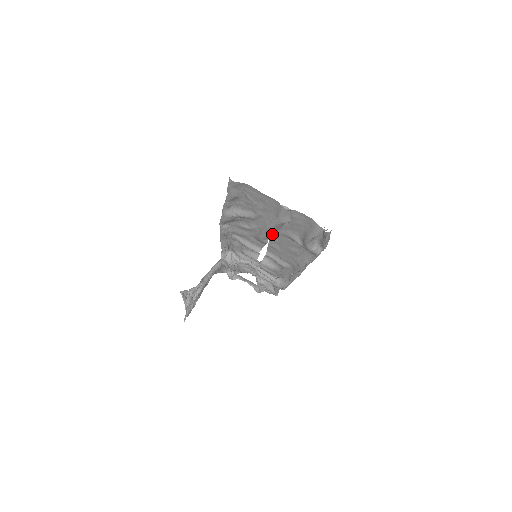
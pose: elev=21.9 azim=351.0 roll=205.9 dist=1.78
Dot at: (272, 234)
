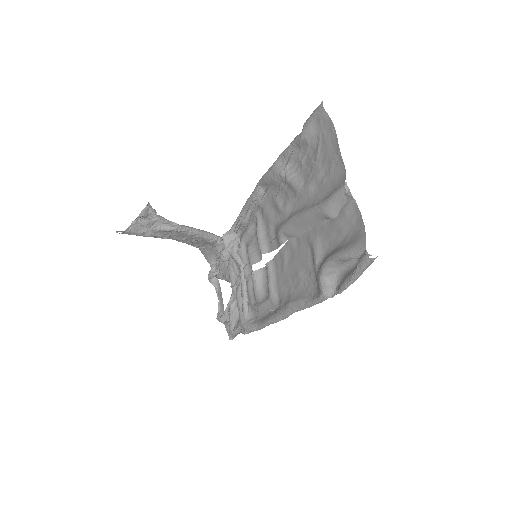
Dot at: (298, 231)
